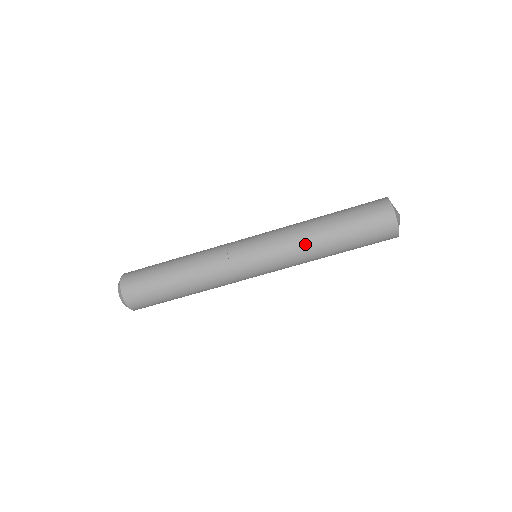
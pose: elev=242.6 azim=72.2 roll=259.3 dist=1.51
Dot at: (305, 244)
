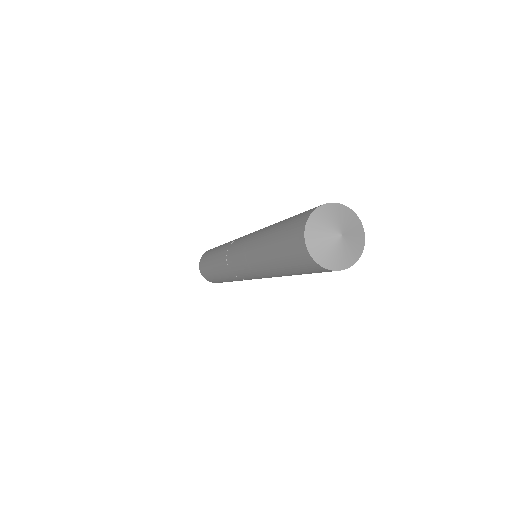
Dot at: occluded
